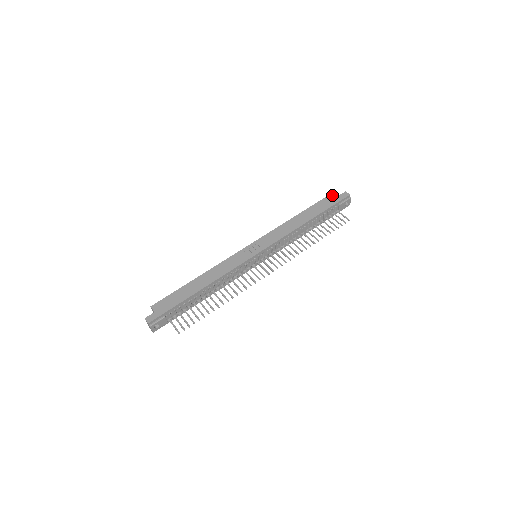
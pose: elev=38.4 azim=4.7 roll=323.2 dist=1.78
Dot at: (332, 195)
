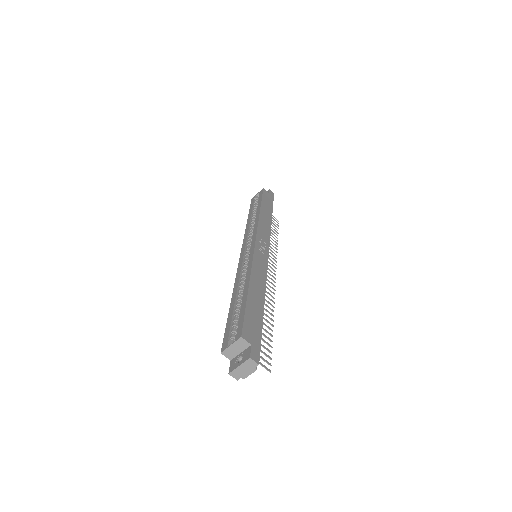
Dot at: (265, 191)
